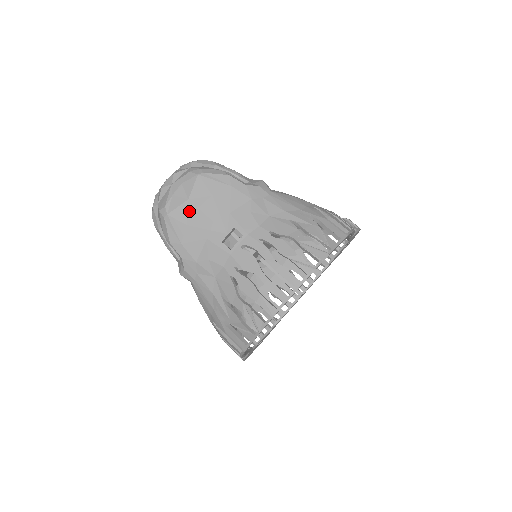
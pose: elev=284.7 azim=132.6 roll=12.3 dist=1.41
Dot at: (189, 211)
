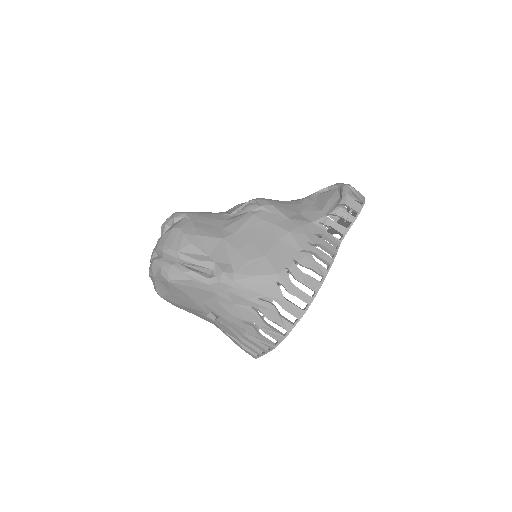
Dot at: (174, 298)
